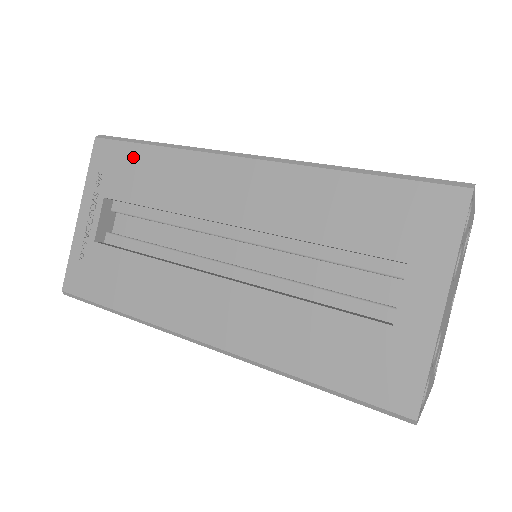
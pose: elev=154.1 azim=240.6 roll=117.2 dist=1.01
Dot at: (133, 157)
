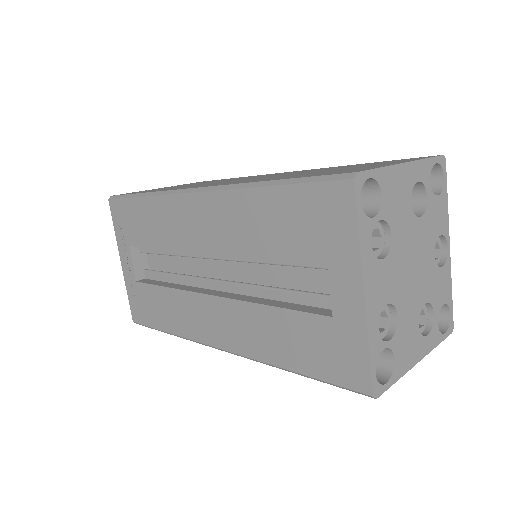
Dot at: (133, 210)
